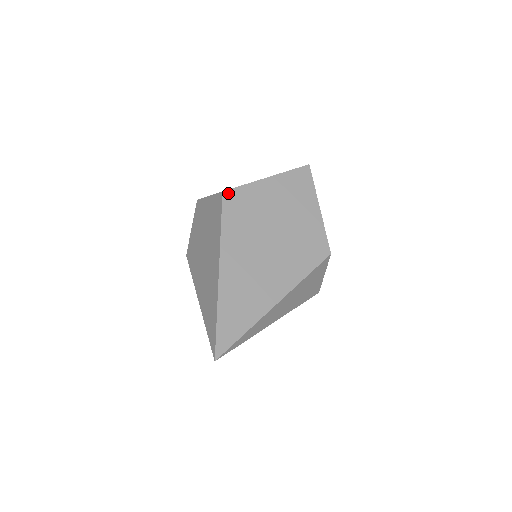
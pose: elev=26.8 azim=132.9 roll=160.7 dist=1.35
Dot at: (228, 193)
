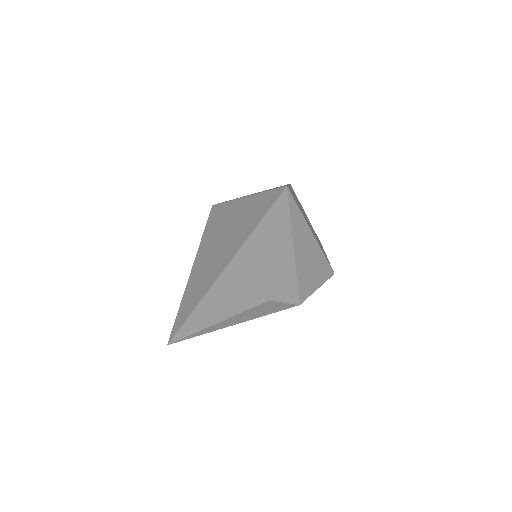
Dot at: occluded
